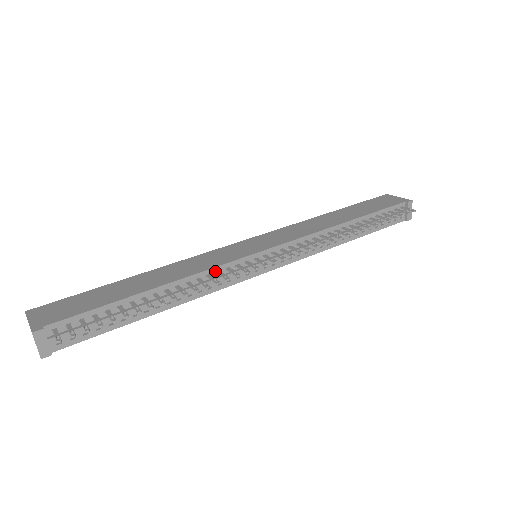
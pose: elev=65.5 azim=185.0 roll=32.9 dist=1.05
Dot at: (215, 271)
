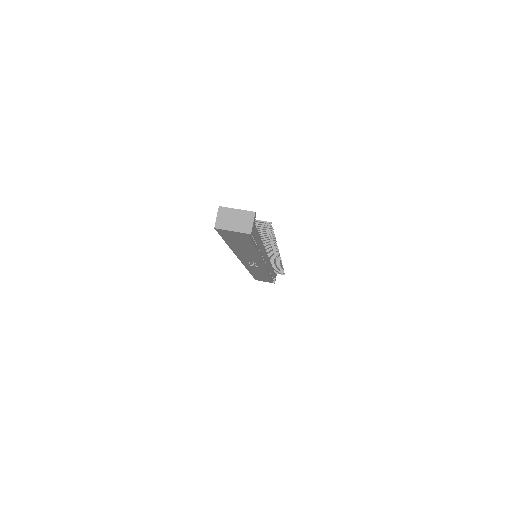
Dot at: (264, 246)
